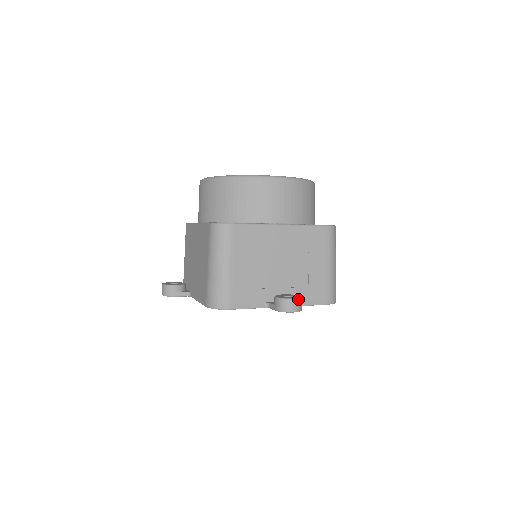
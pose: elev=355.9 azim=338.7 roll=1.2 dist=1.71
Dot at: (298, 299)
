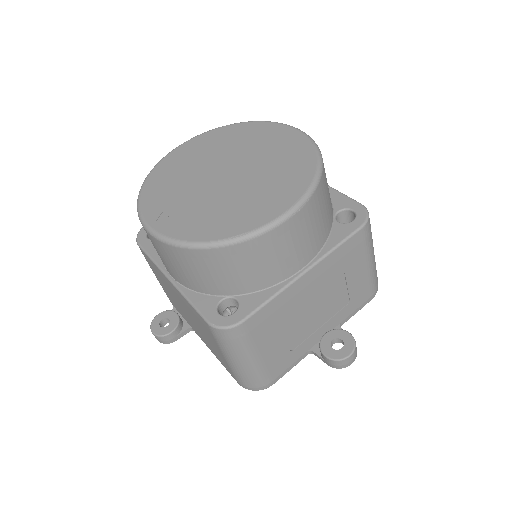
Dot at: (354, 351)
